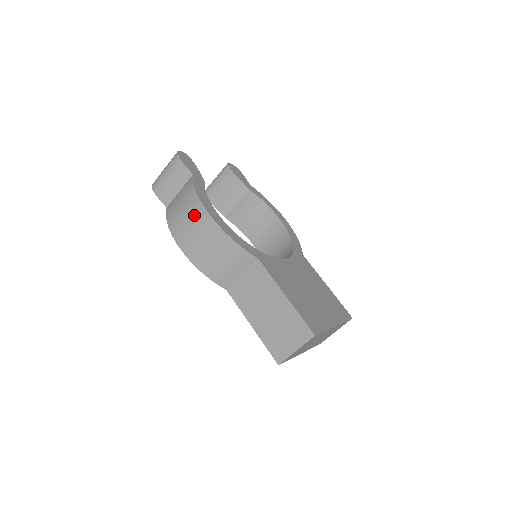
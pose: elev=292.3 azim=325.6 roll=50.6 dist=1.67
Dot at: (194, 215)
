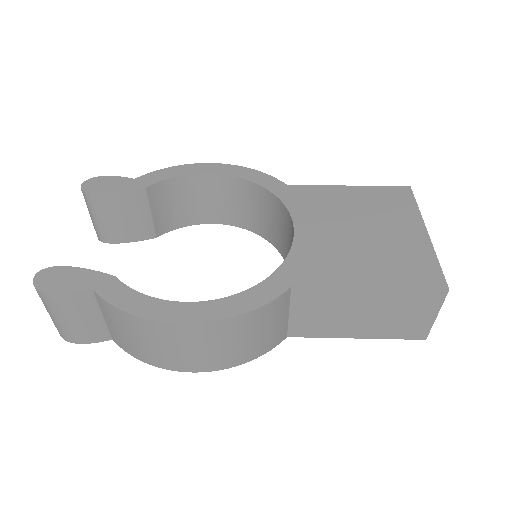
Dot at: (168, 338)
